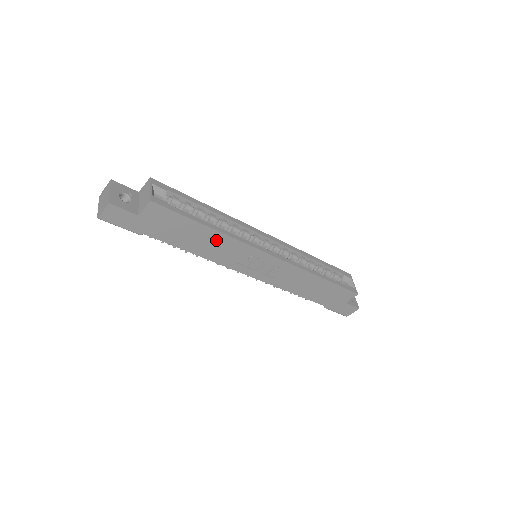
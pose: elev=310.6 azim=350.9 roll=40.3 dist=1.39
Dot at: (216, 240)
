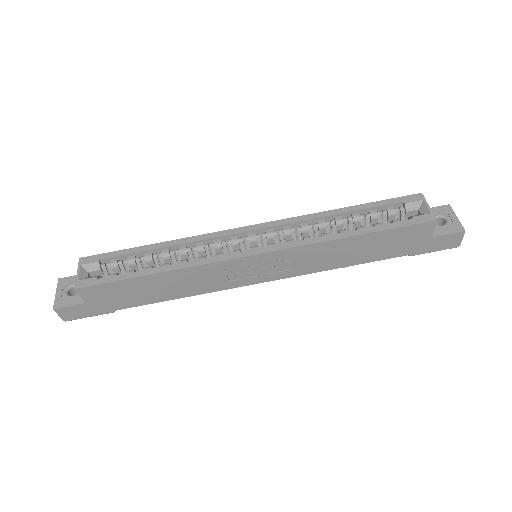
Dot at: (177, 278)
